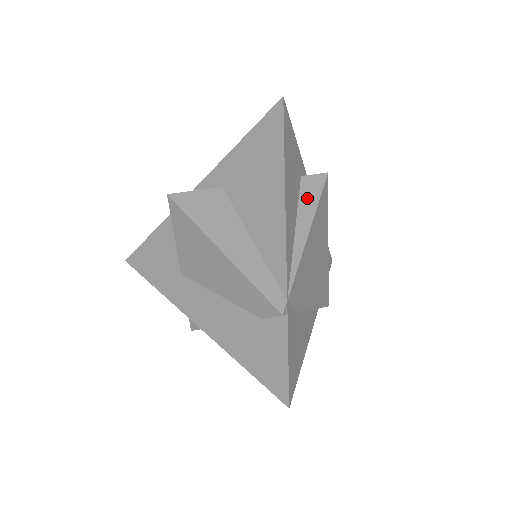
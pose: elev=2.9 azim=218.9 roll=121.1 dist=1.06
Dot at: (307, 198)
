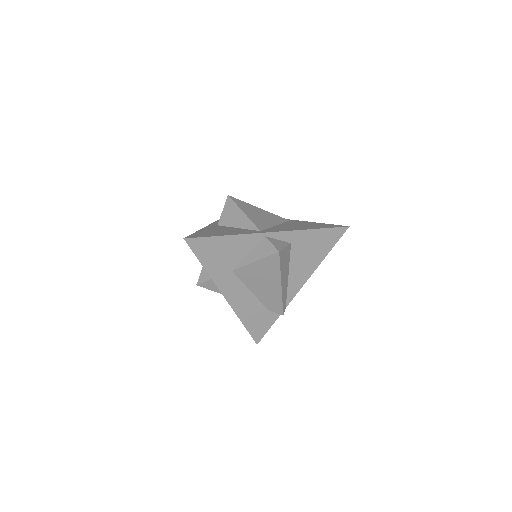
Dot at: occluded
